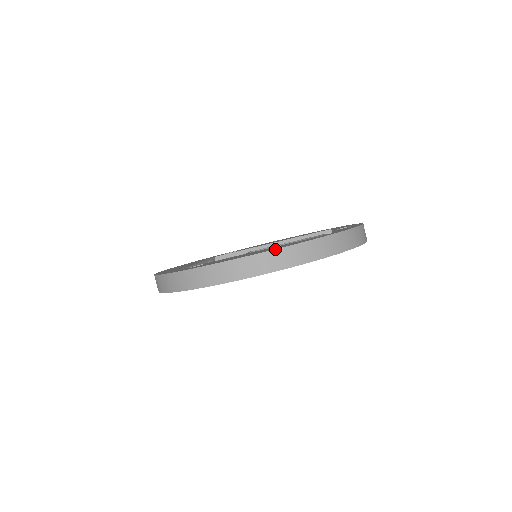
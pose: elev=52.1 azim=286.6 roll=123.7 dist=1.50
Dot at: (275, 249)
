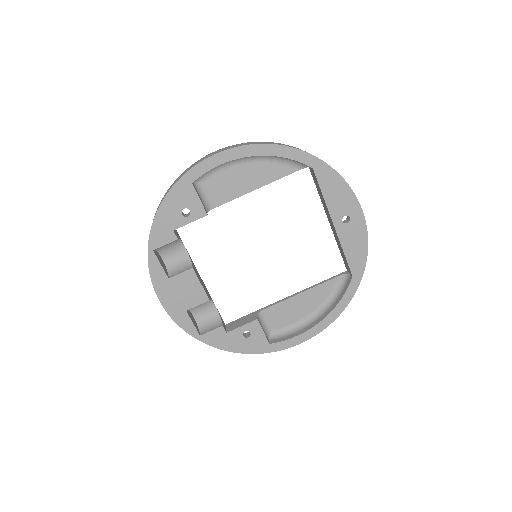
Dot at: occluded
